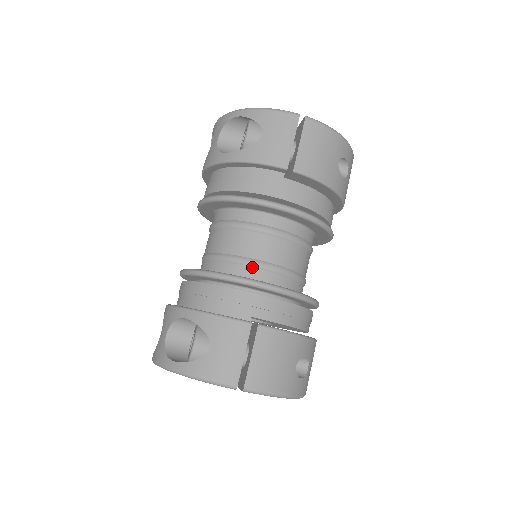
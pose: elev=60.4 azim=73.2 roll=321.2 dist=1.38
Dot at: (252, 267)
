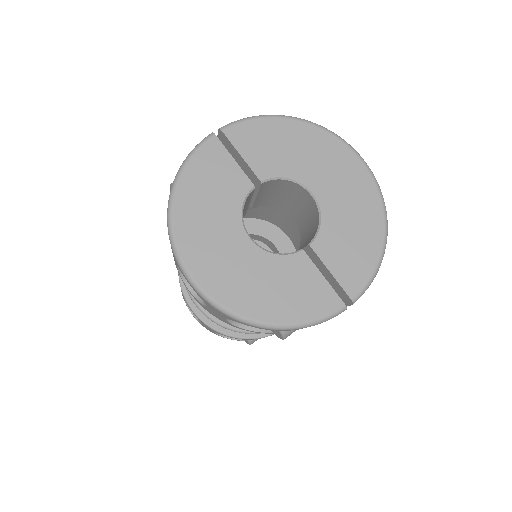
Dot at: occluded
